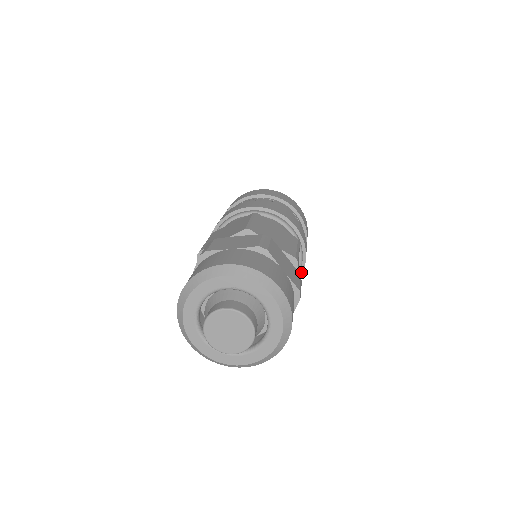
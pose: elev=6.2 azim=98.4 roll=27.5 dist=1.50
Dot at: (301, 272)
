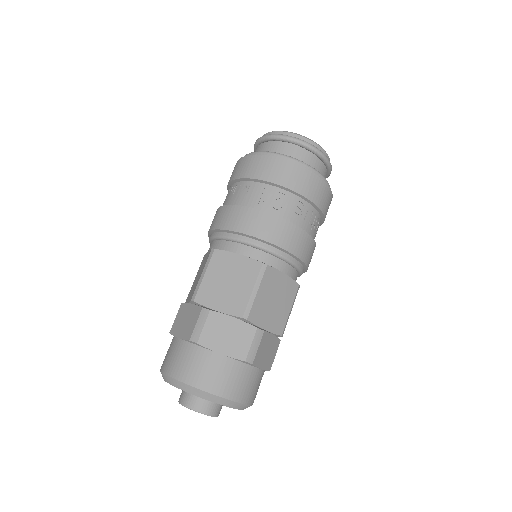
Dot at: (303, 263)
